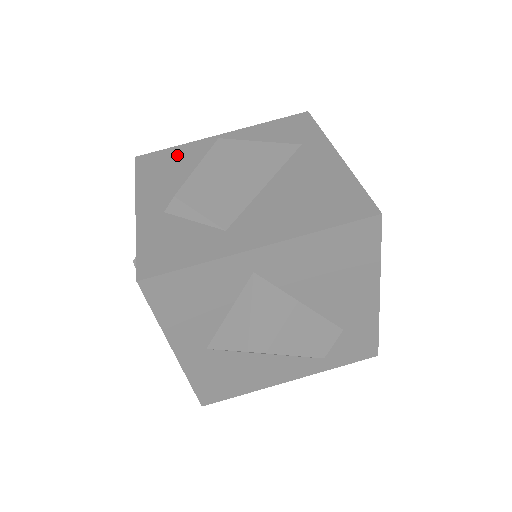
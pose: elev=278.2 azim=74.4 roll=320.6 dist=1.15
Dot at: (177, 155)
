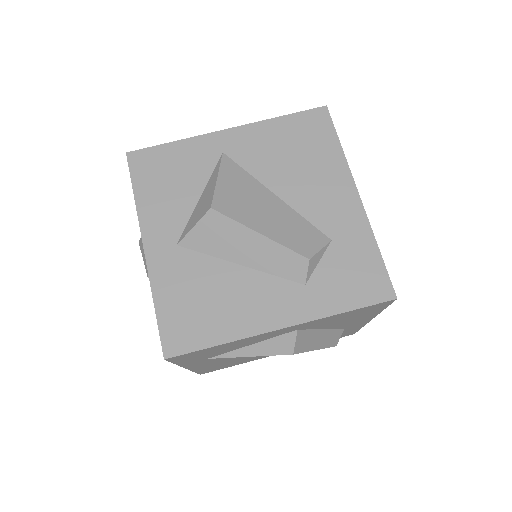
Dot at: occluded
